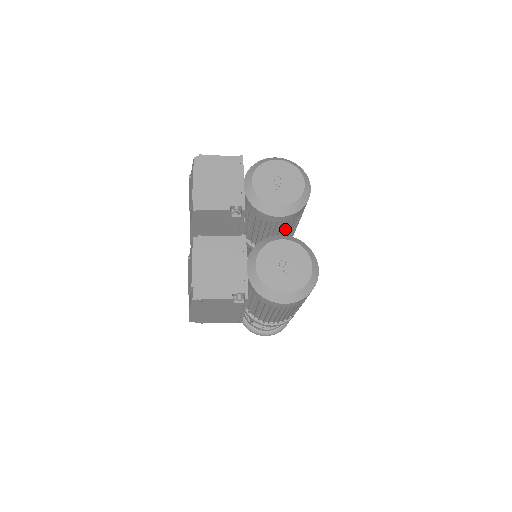
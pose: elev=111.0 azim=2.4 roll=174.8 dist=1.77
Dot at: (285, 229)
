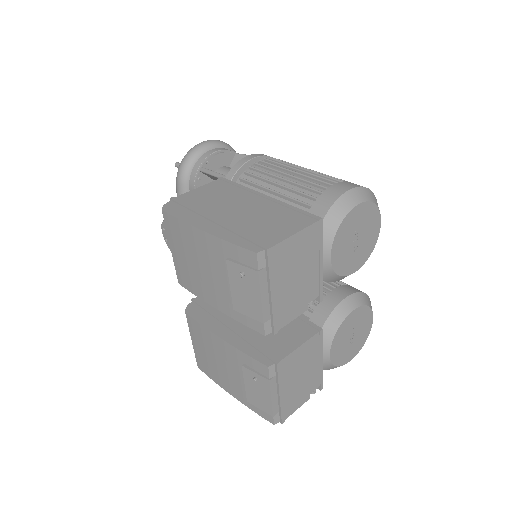
Dot at: occluded
